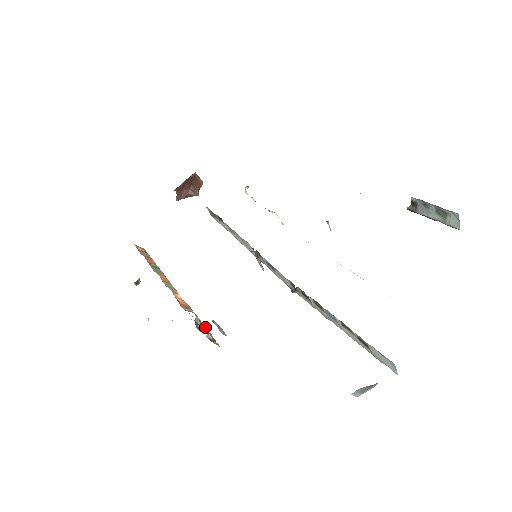
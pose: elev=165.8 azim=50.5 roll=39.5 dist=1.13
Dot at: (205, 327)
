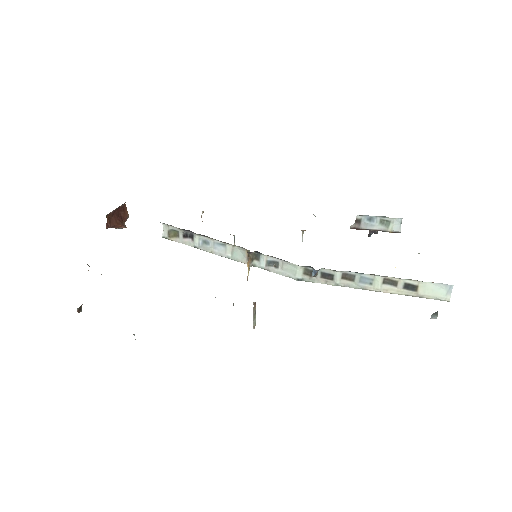
Dot at: occluded
